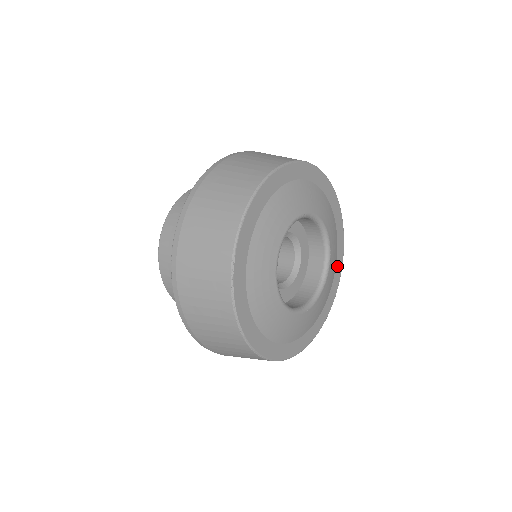
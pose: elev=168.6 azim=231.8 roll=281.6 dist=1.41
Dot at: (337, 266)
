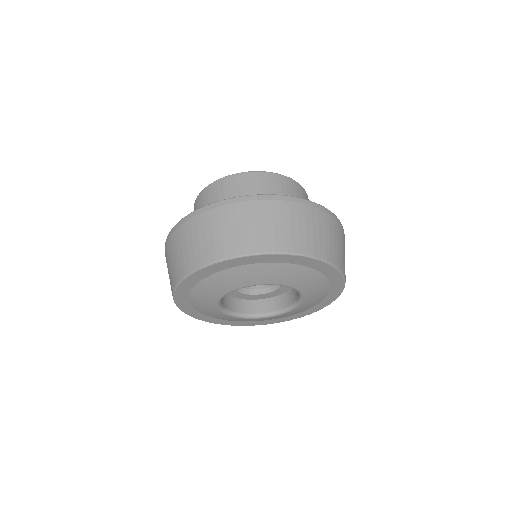
Dot at: (333, 287)
